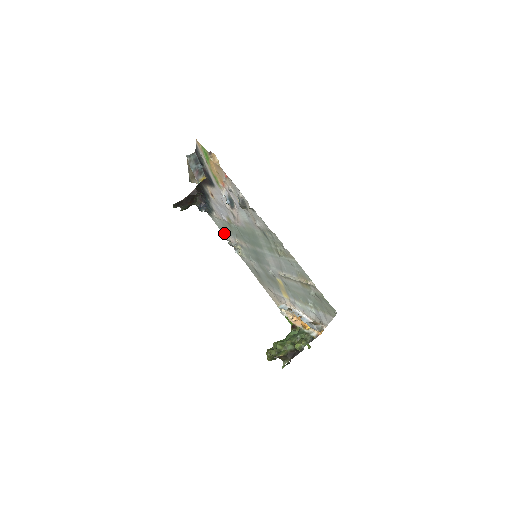
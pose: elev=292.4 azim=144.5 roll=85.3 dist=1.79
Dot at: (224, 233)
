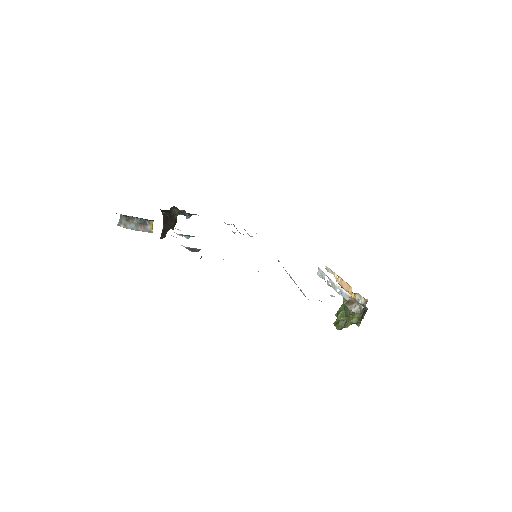
Dot at: occluded
